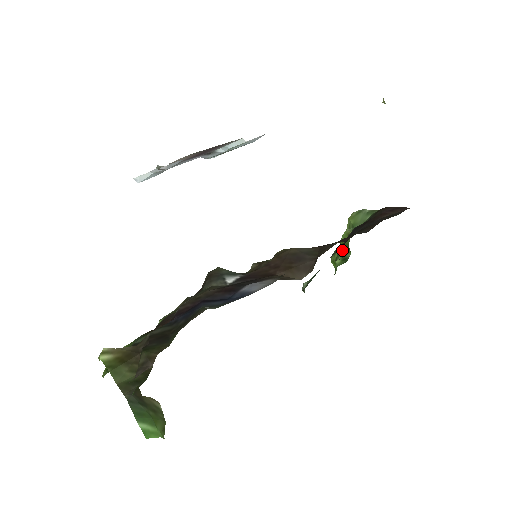
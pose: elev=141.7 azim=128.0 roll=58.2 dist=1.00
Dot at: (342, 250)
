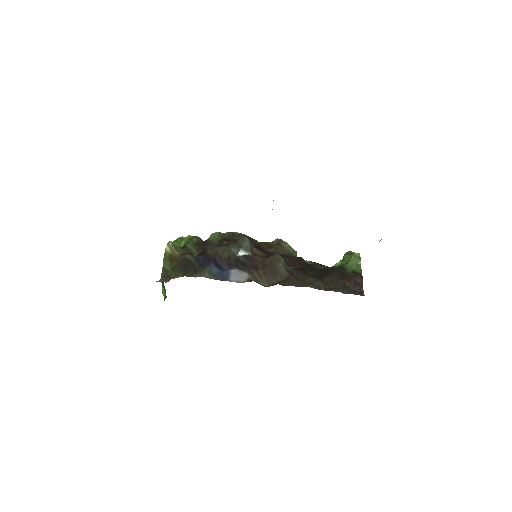
Dot at: occluded
